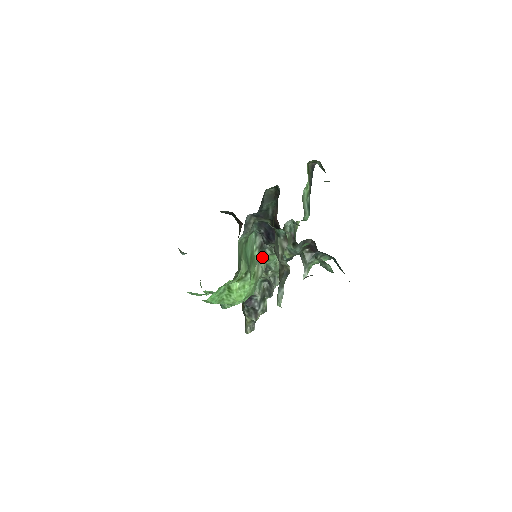
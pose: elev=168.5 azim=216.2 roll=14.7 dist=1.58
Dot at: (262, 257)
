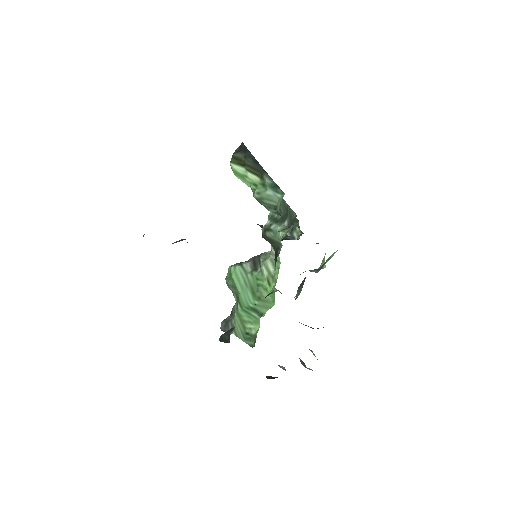
Dot at: (263, 257)
